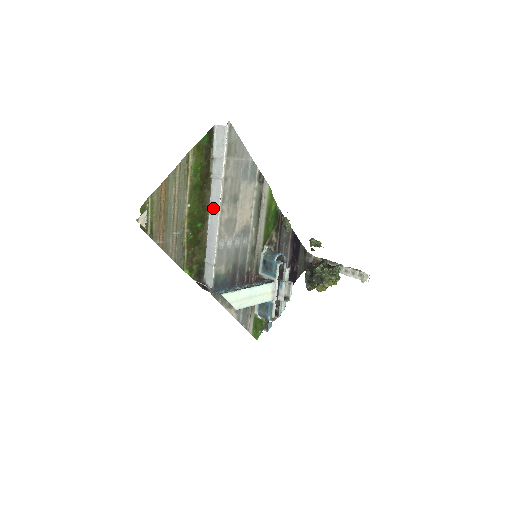
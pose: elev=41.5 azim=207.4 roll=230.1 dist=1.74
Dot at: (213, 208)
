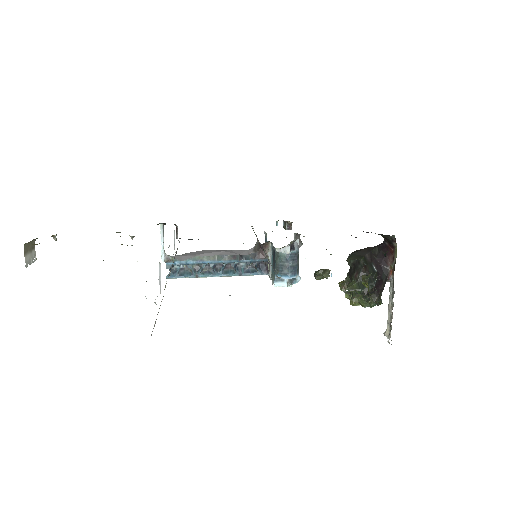
Dot at: occluded
